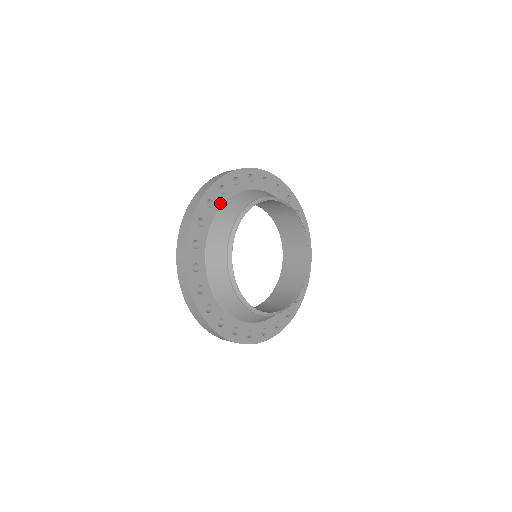
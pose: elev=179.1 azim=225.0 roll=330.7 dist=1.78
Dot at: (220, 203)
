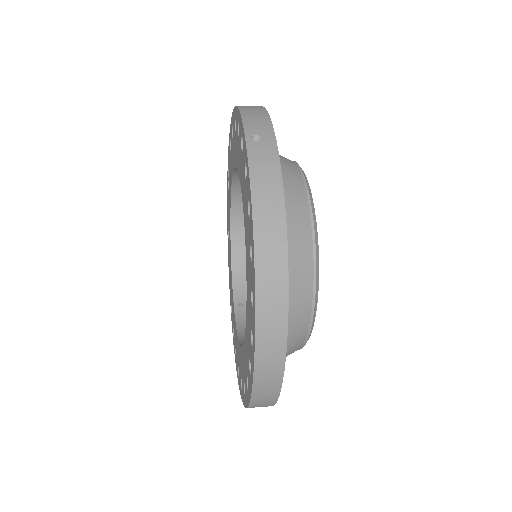
Dot at: occluded
